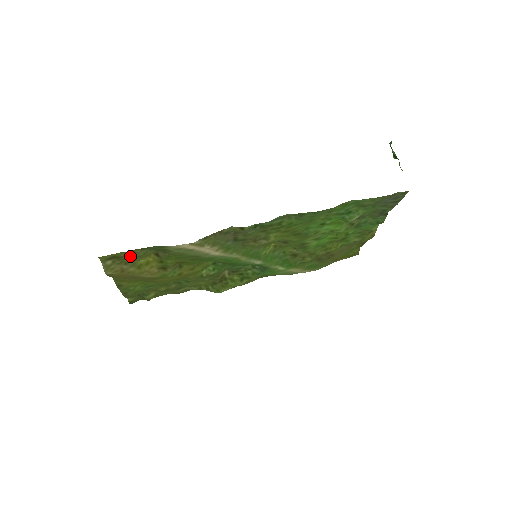
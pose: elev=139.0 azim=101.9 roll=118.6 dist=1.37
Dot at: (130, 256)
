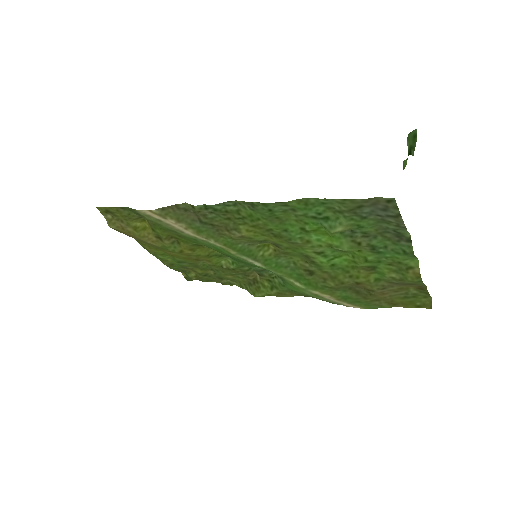
Dot at: (119, 214)
